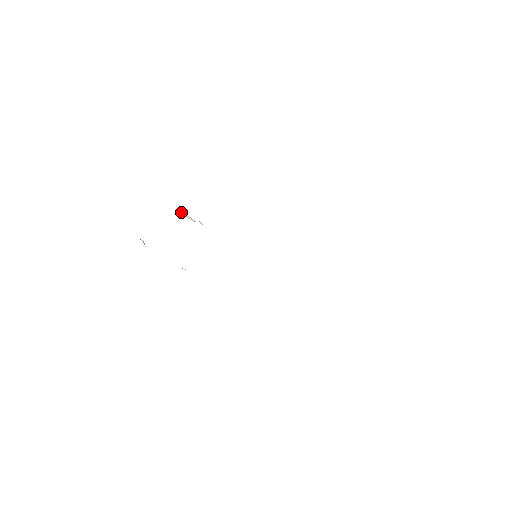
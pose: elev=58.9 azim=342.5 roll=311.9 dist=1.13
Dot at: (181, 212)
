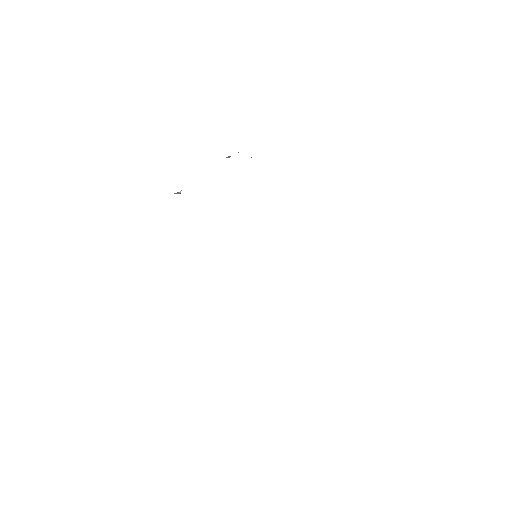
Dot at: (228, 156)
